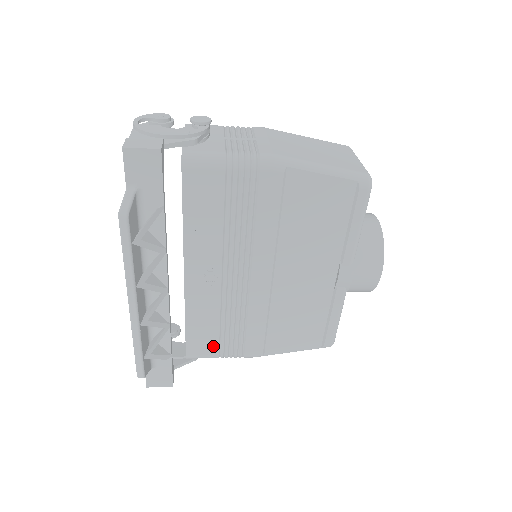
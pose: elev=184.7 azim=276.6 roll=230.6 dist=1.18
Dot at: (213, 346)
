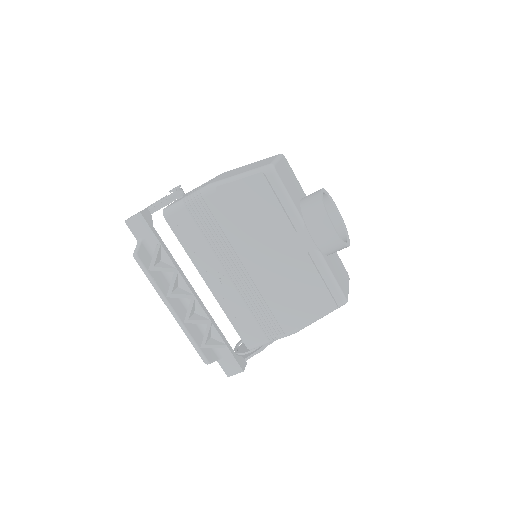
Dot at: (258, 332)
